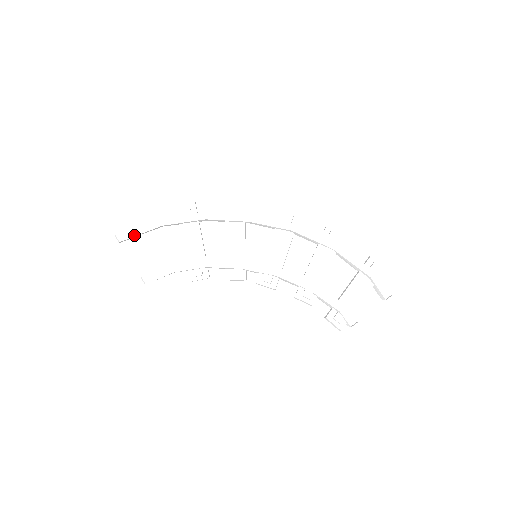
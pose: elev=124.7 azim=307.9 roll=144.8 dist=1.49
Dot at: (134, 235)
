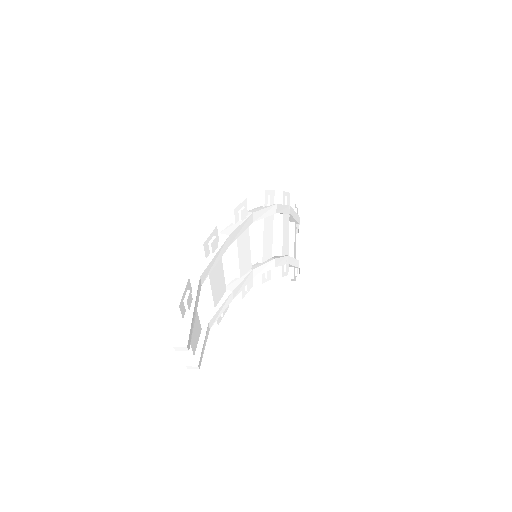
Dot at: (193, 326)
